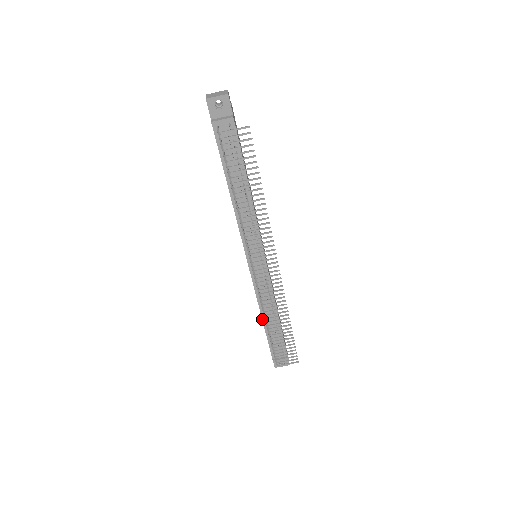
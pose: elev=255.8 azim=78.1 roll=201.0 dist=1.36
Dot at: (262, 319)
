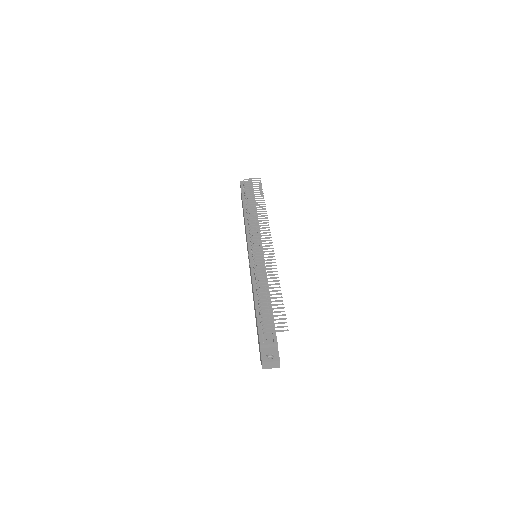
Dot at: (254, 297)
